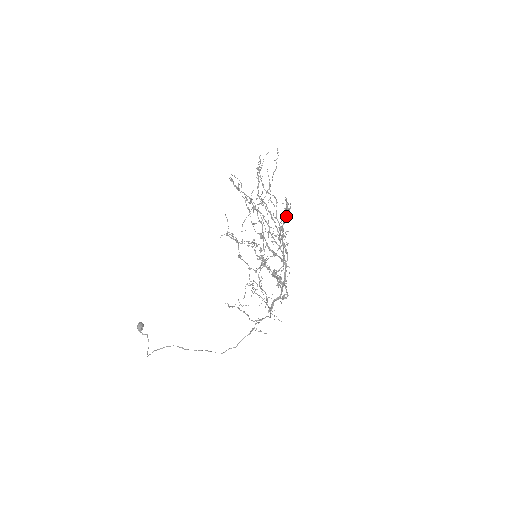
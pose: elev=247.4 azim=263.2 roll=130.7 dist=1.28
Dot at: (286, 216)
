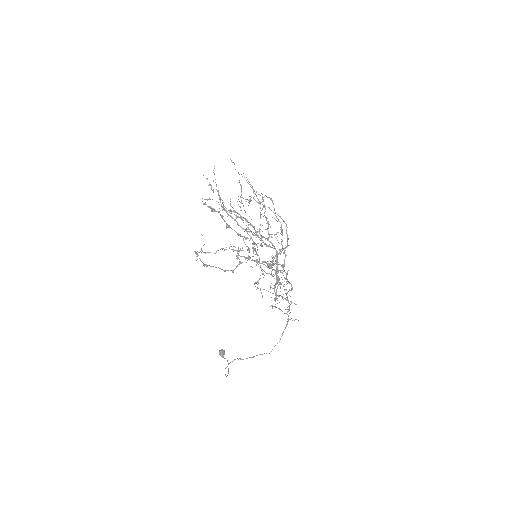
Dot at: (221, 215)
